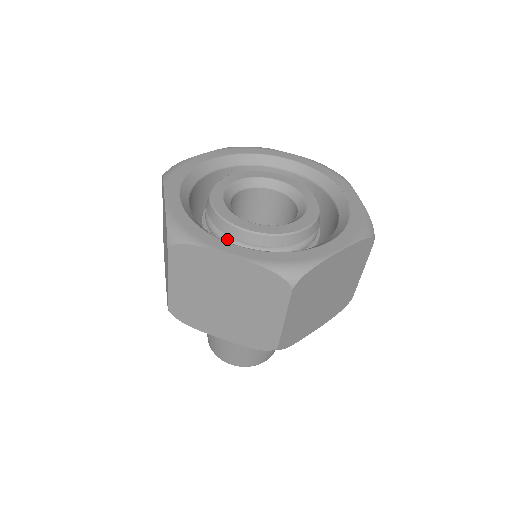
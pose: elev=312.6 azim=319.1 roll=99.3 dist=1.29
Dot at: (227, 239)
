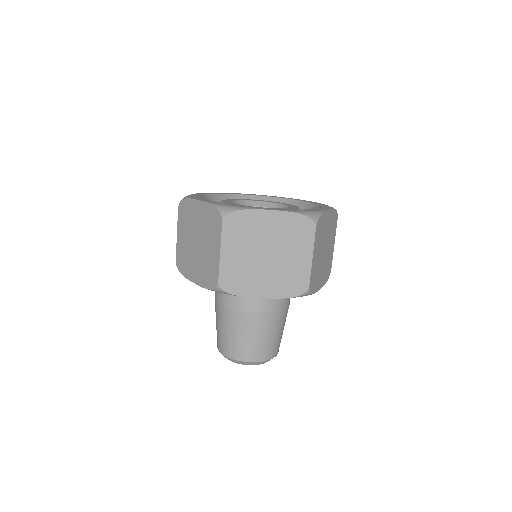
Dot at: occluded
